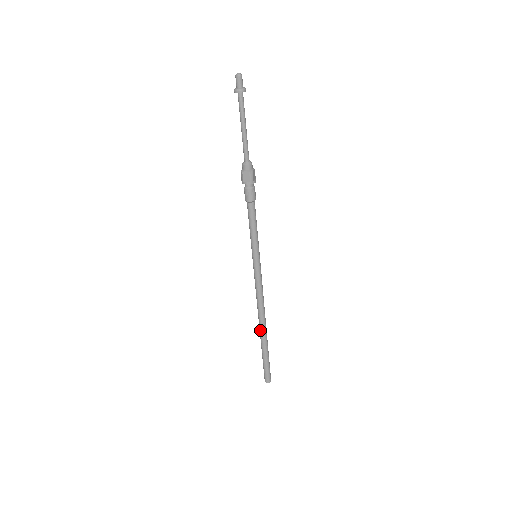
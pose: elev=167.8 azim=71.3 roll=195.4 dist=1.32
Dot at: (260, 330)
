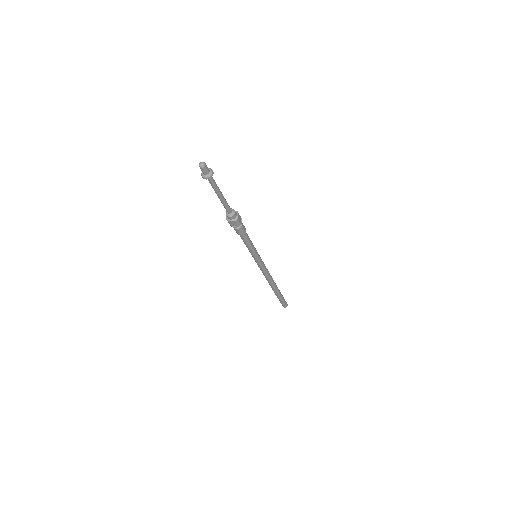
Dot at: (272, 288)
